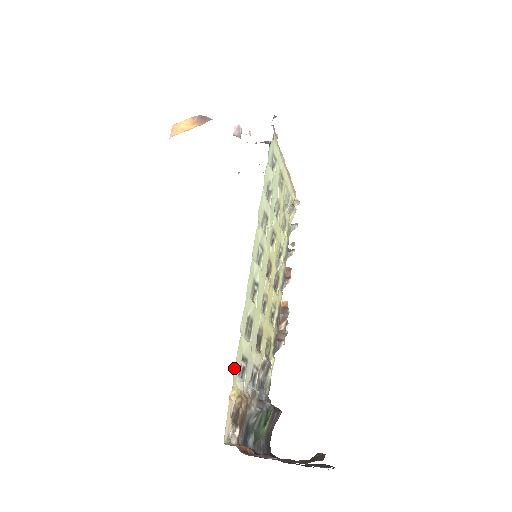
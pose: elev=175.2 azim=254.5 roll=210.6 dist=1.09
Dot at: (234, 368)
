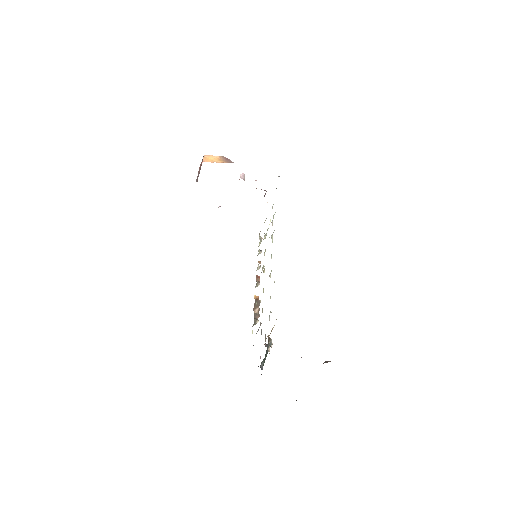
Dot at: occluded
